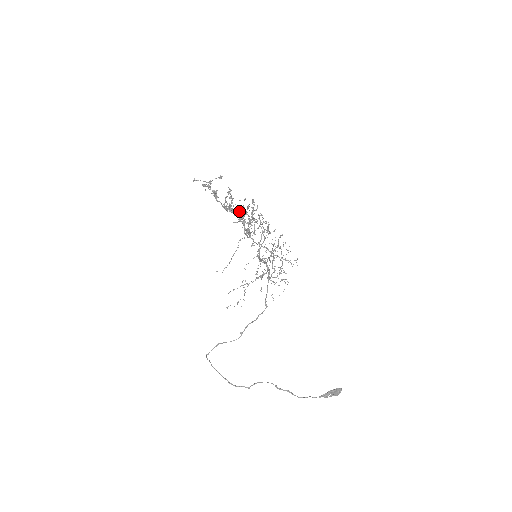
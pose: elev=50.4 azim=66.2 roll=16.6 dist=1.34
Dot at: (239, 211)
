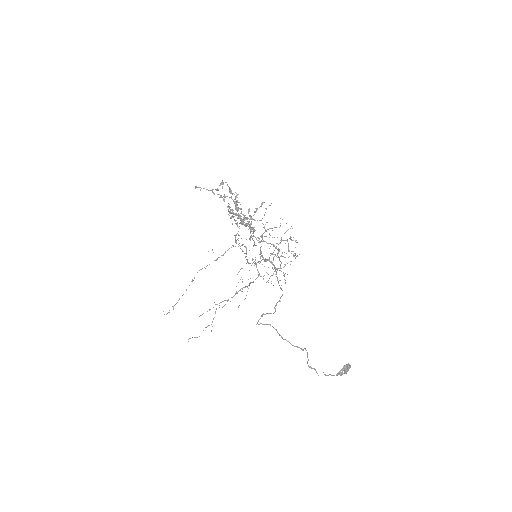
Dot at: occluded
